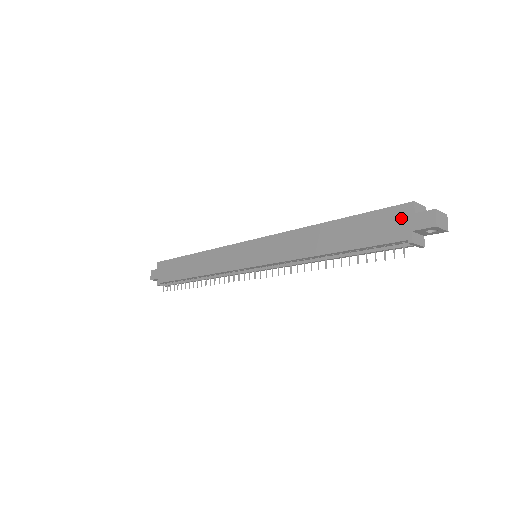
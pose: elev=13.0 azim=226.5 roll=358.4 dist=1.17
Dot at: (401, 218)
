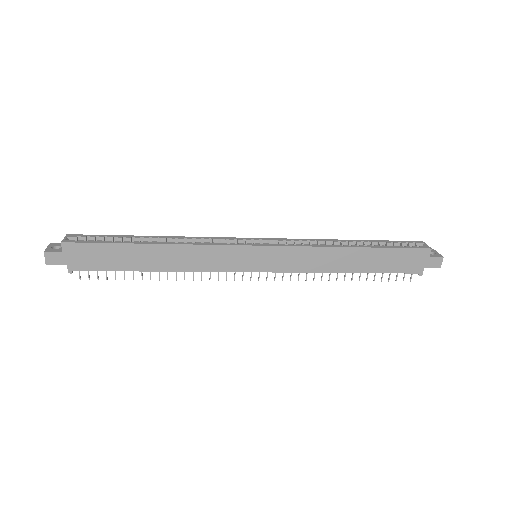
Dot at: (420, 258)
